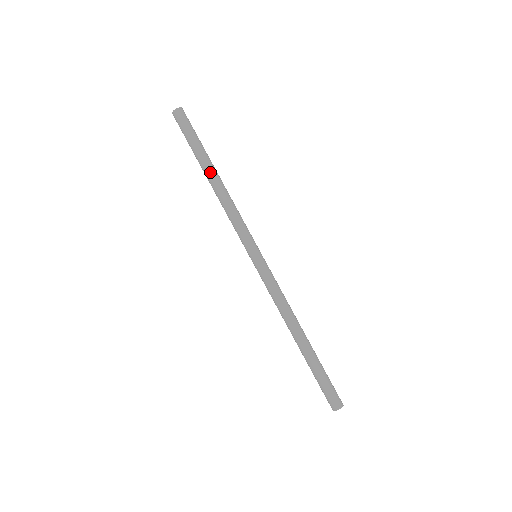
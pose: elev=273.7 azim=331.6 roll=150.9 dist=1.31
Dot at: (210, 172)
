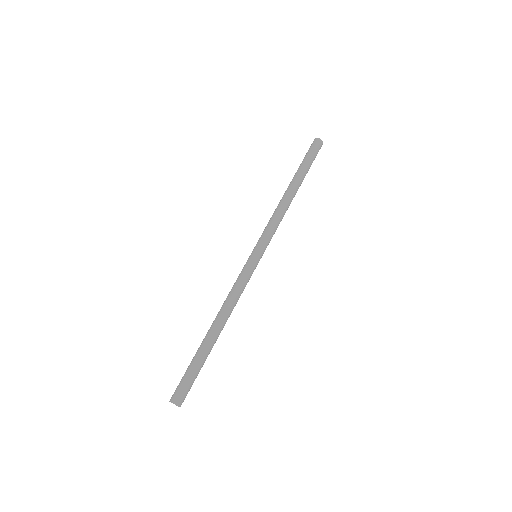
Dot at: (297, 188)
